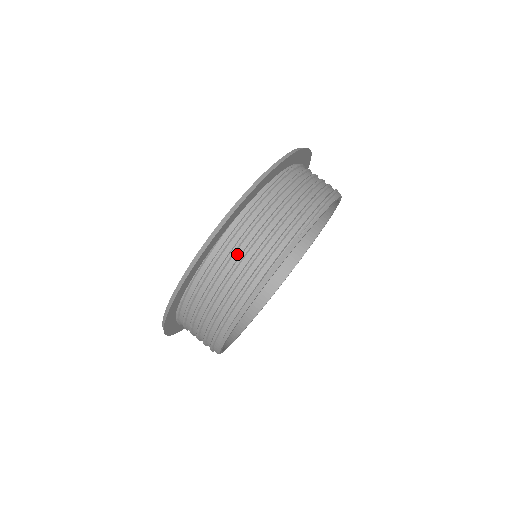
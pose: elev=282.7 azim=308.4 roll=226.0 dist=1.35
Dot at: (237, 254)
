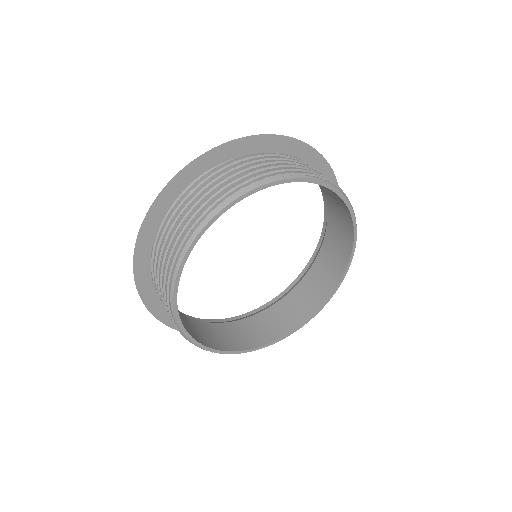
Dot at: (223, 177)
